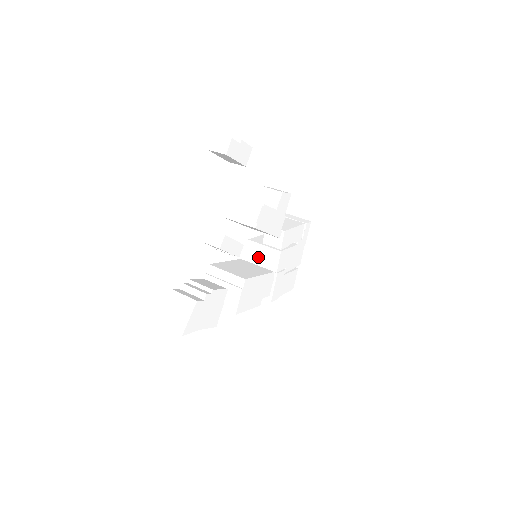
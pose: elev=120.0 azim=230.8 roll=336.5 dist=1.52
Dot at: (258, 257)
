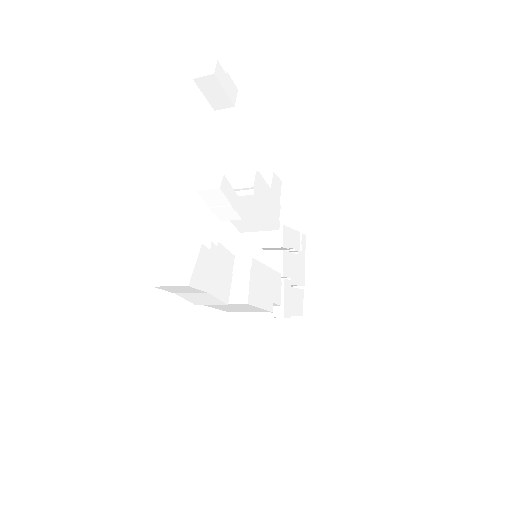
Dot at: occluded
